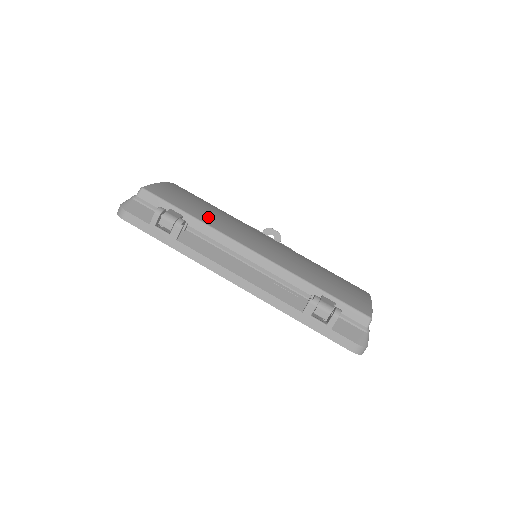
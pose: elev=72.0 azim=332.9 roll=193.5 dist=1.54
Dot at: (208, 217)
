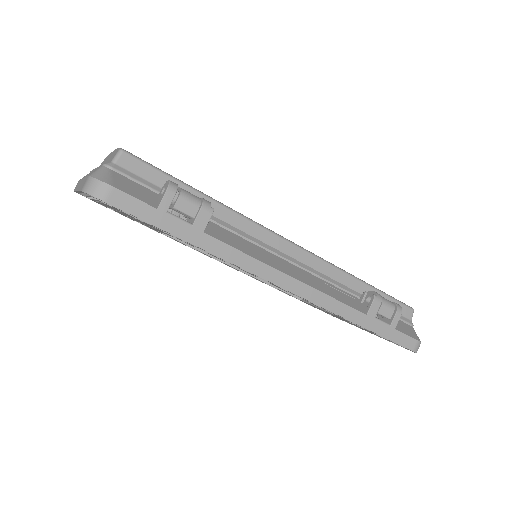
Dot at: occluded
